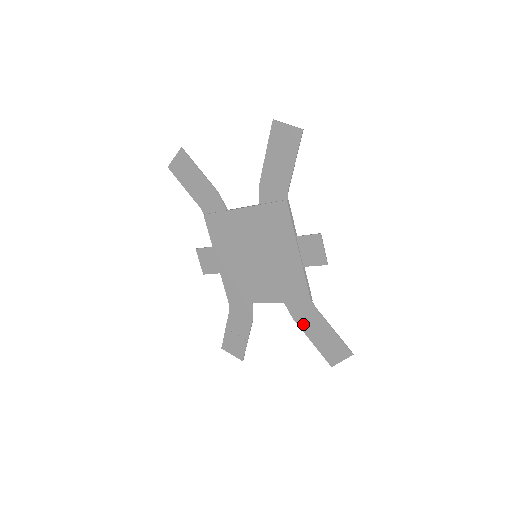
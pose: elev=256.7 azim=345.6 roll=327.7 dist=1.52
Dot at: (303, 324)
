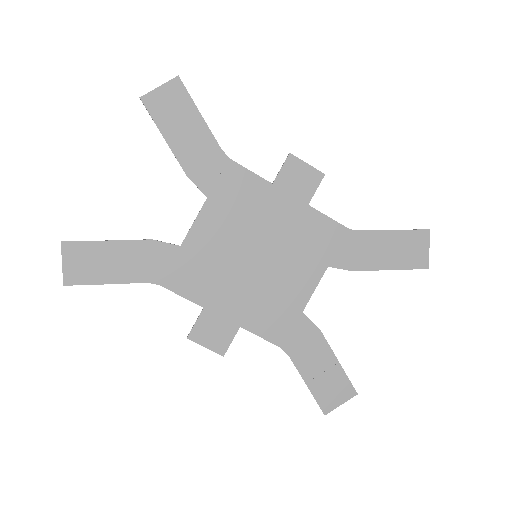
Dot at: (365, 263)
